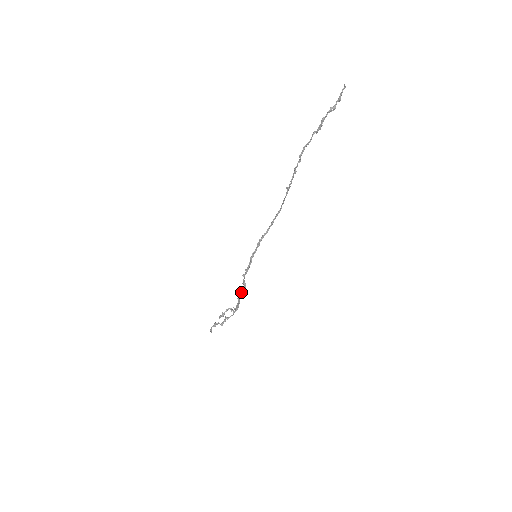
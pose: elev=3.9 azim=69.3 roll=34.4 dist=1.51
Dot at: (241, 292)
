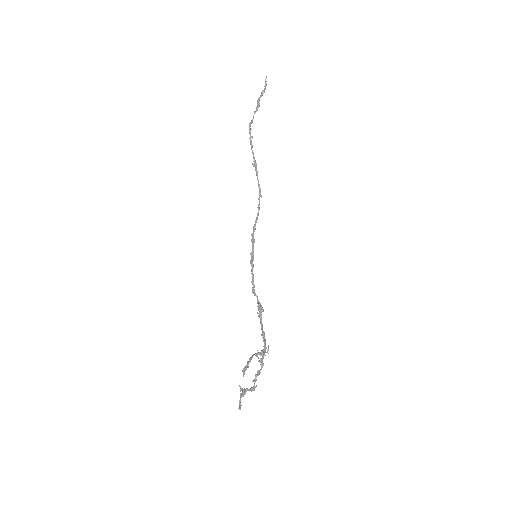
Dot at: (260, 320)
